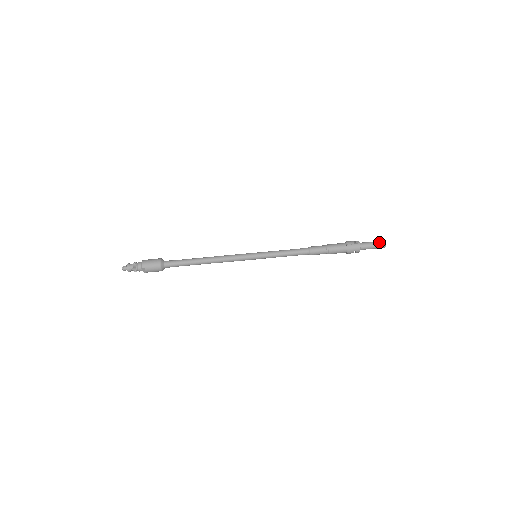
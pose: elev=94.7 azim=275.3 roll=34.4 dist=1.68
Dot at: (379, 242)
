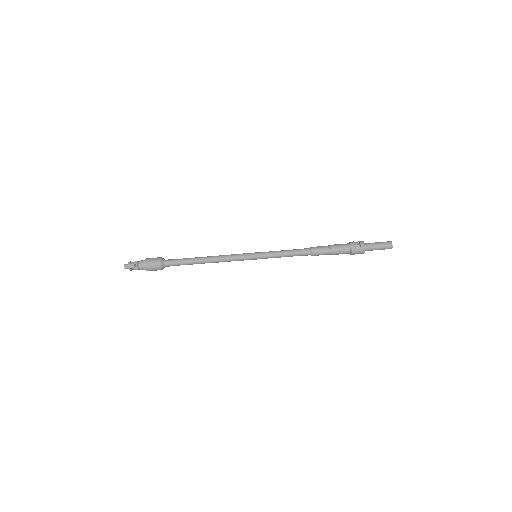
Dot at: (386, 246)
